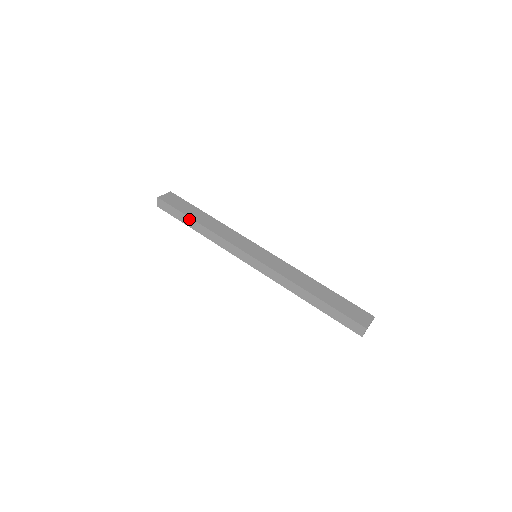
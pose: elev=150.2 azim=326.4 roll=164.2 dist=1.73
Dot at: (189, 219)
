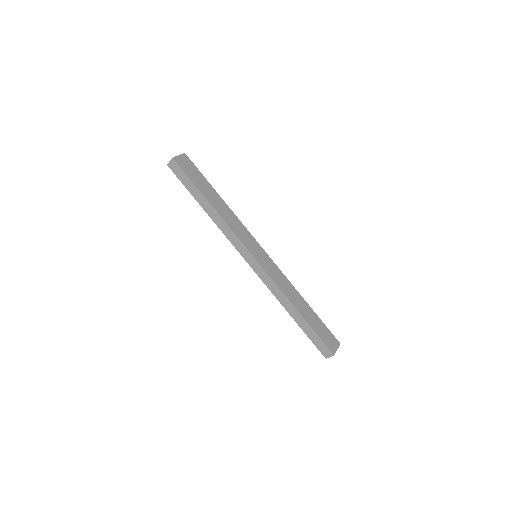
Dot at: (201, 195)
